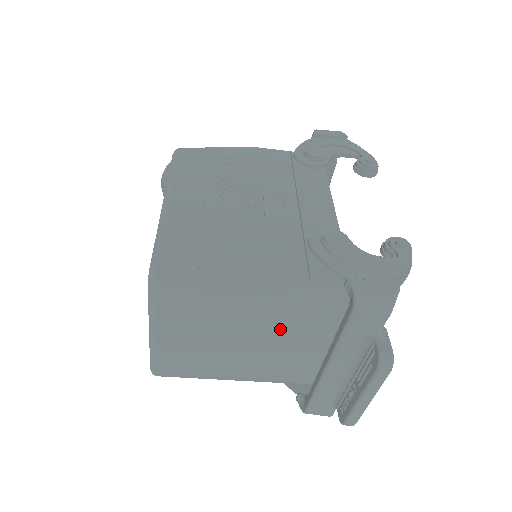
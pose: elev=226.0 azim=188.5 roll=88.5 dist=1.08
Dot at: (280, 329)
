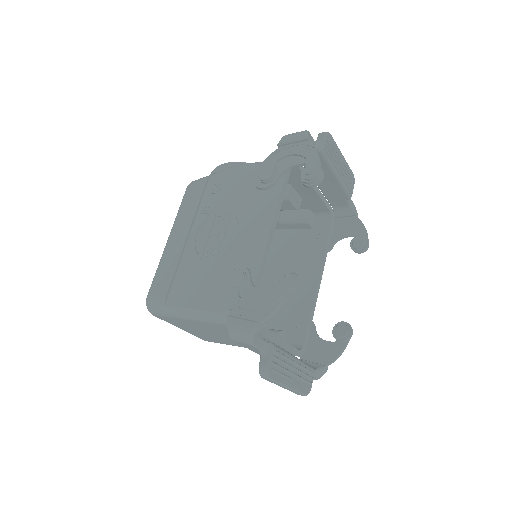
Dot at: occluded
